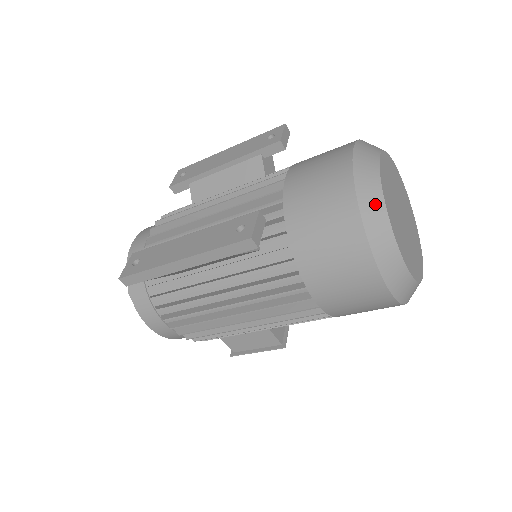
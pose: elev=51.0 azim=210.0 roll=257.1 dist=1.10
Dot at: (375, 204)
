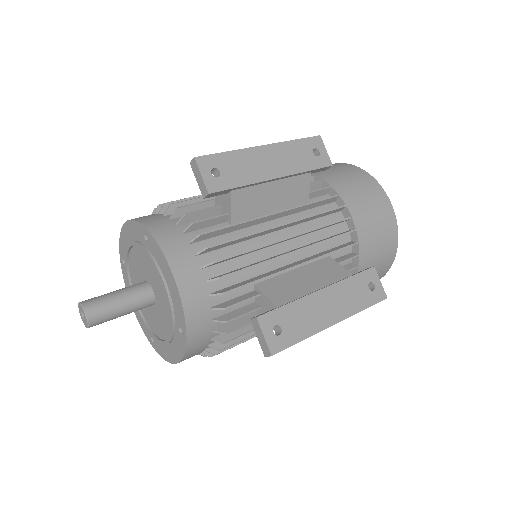
Dot at: occluded
